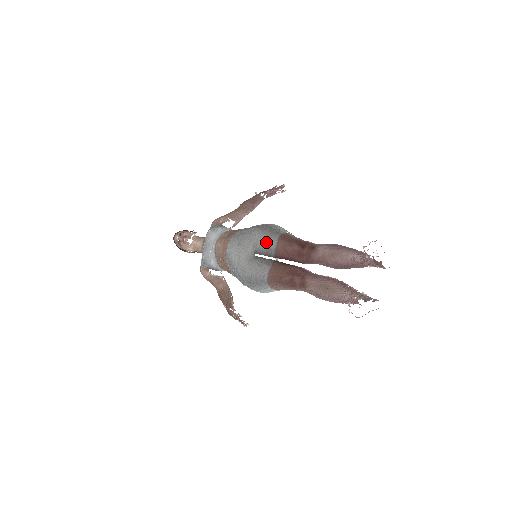
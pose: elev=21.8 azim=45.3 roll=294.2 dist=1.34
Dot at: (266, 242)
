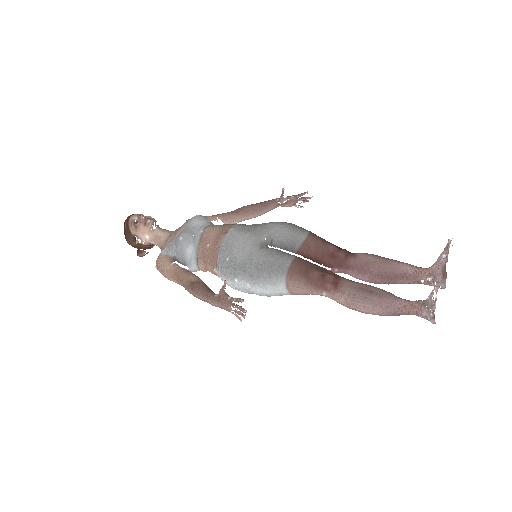
Dot at: (292, 233)
